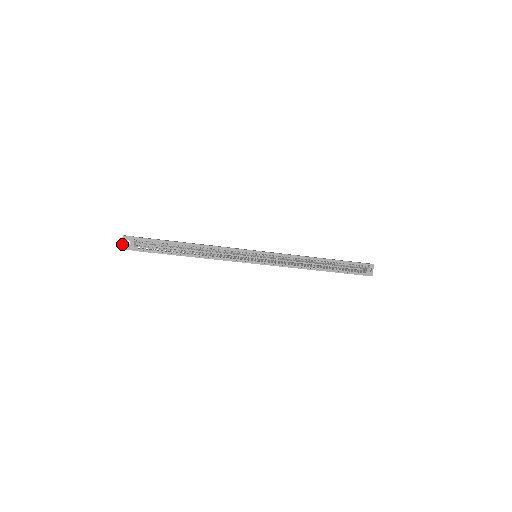
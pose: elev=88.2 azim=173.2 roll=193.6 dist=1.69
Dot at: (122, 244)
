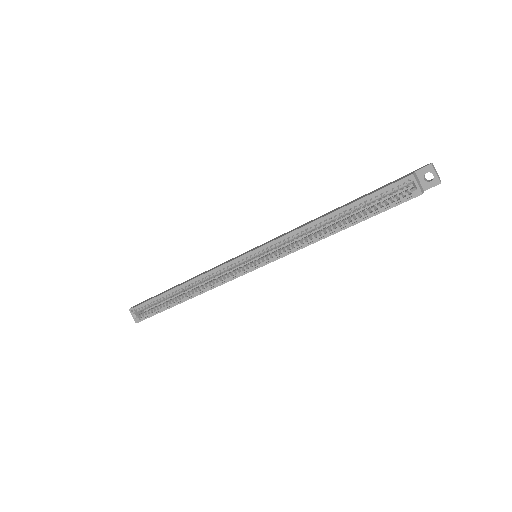
Dot at: occluded
